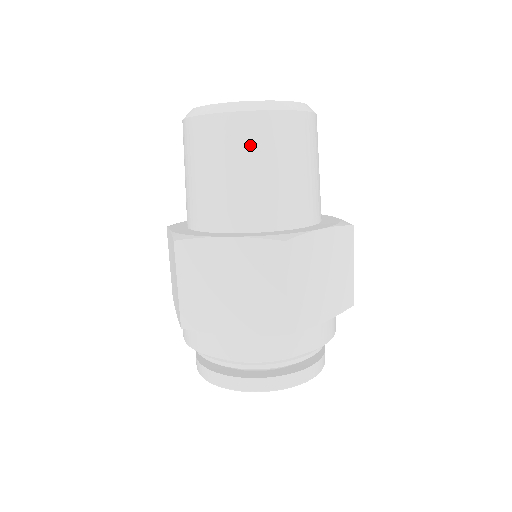
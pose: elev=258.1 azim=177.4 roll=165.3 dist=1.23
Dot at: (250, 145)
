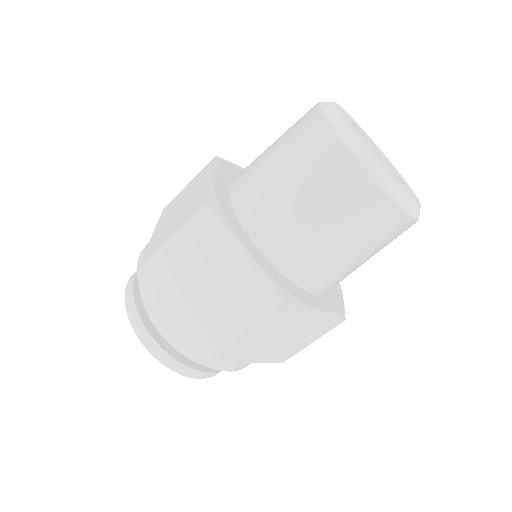
Dot at: (389, 242)
